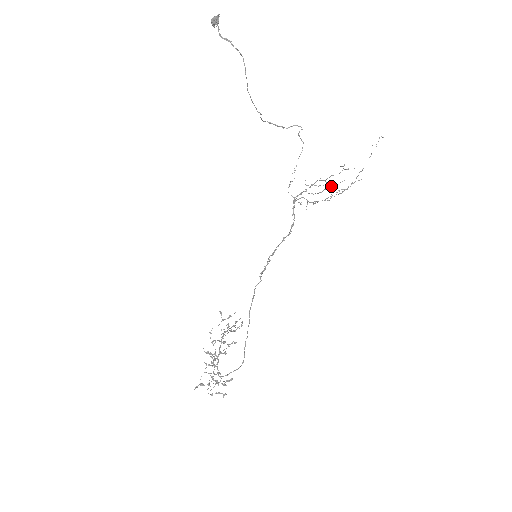
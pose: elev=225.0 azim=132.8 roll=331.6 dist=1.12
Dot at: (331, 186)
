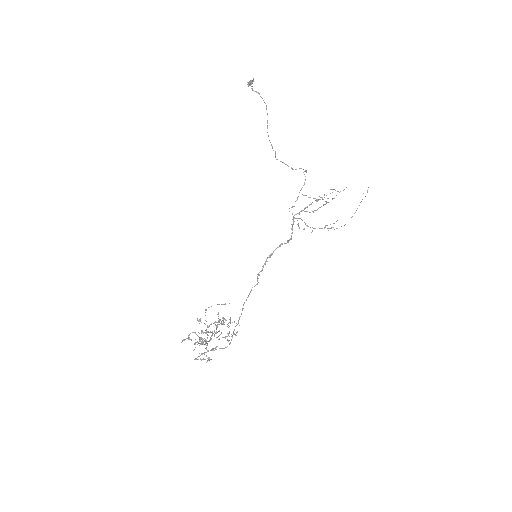
Dot at: (323, 199)
